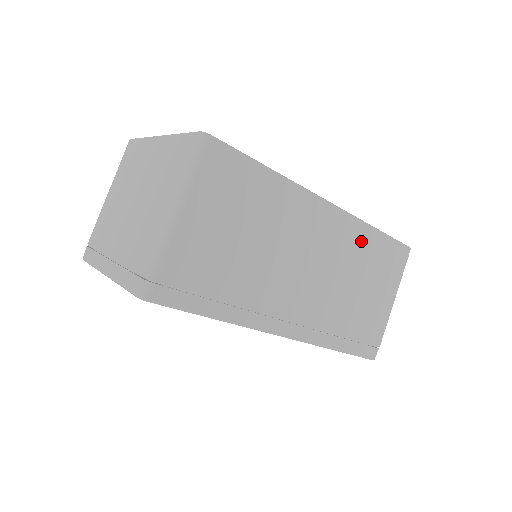
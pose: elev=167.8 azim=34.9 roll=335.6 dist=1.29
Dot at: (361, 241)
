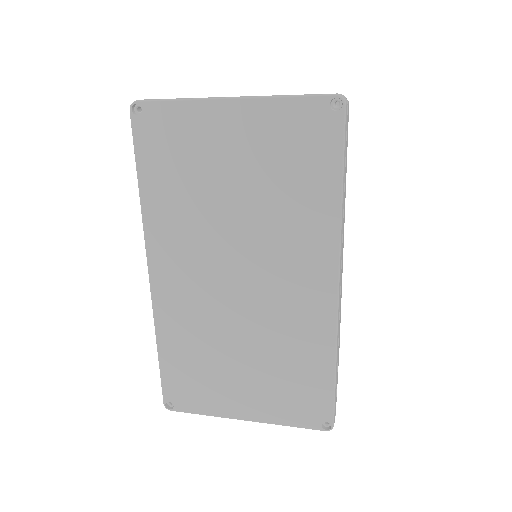
Dot at: (341, 294)
